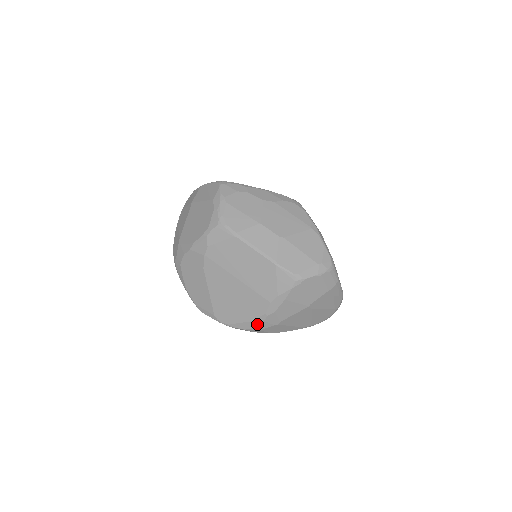
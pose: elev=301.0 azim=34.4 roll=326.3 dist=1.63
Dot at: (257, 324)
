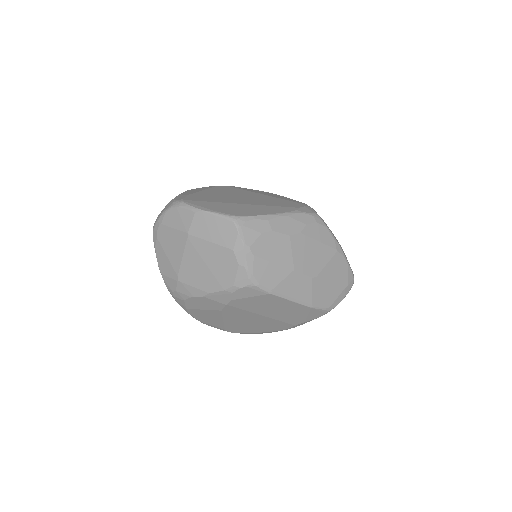
Dot at: occluded
